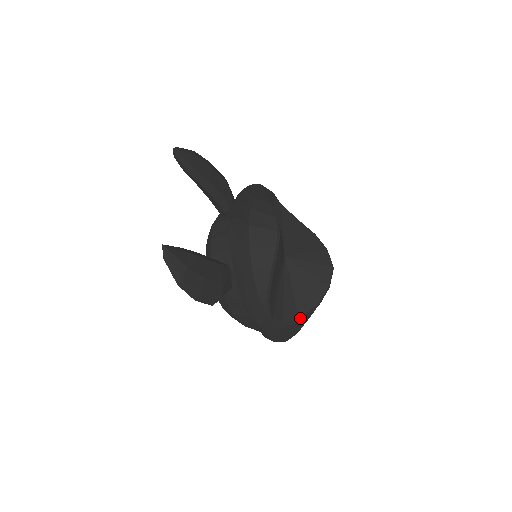
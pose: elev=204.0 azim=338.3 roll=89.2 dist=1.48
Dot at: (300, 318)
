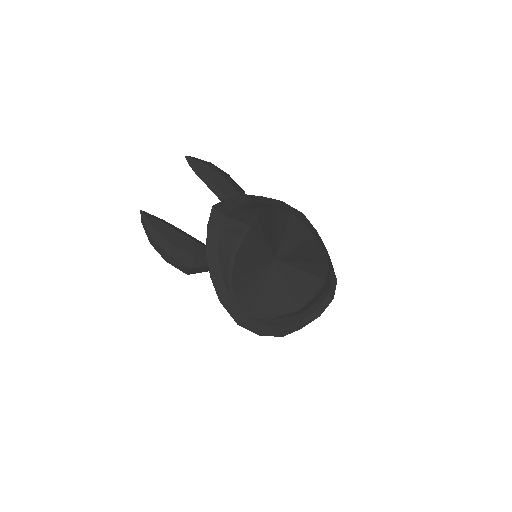
Dot at: (275, 316)
